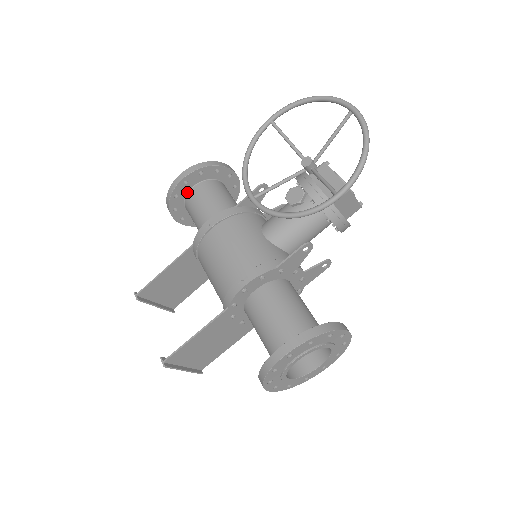
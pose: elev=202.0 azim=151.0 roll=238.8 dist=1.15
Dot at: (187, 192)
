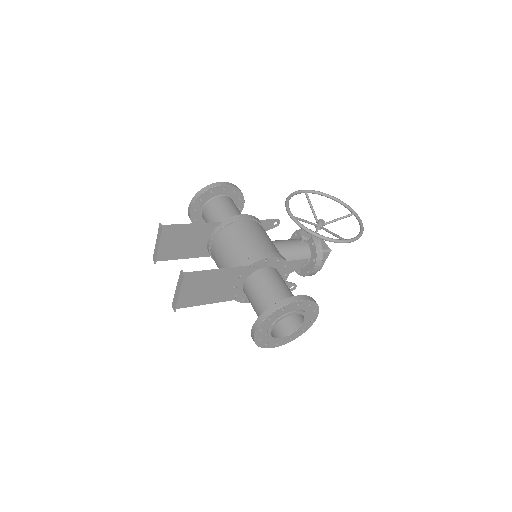
Dot at: (217, 195)
